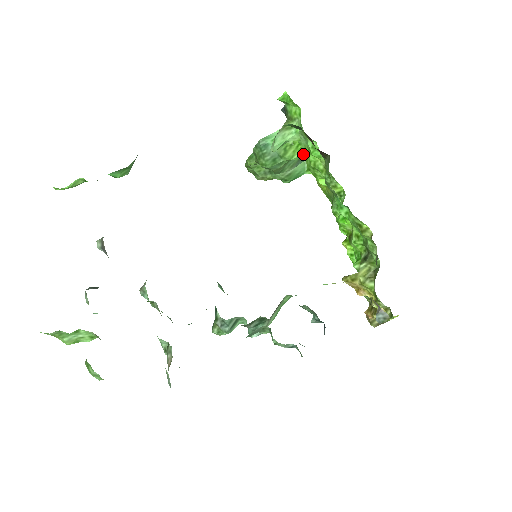
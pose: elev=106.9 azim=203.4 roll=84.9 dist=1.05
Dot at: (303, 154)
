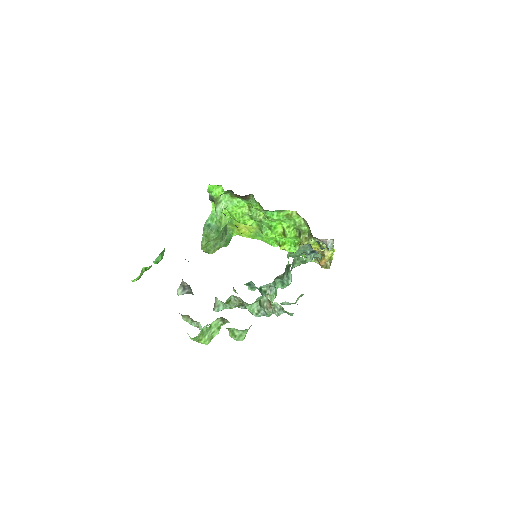
Dot at: (230, 217)
